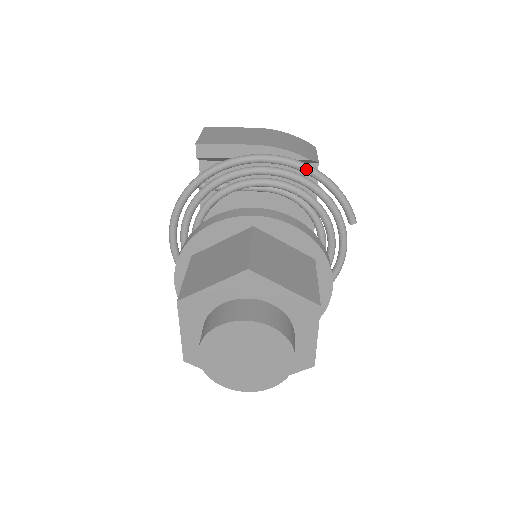
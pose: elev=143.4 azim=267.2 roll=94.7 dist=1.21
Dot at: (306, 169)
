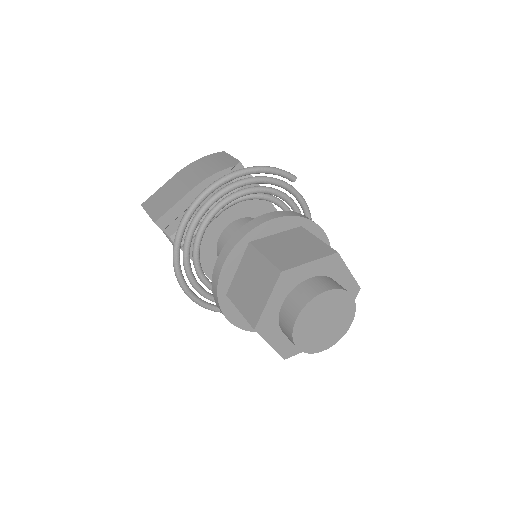
Dot at: (239, 174)
